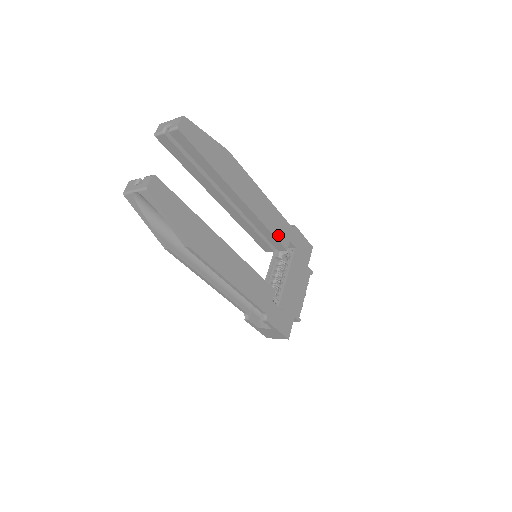
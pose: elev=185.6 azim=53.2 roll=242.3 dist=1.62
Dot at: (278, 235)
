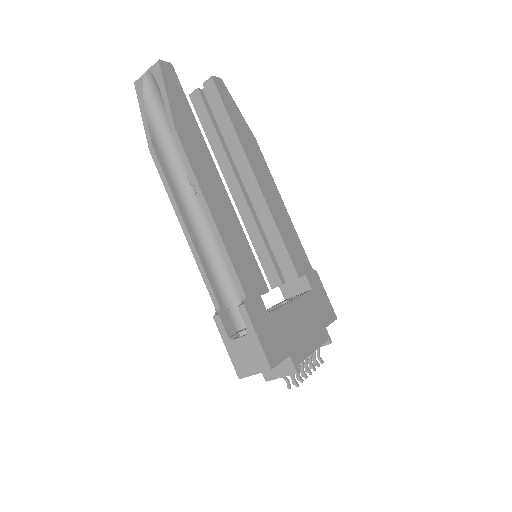
Dot at: (291, 252)
